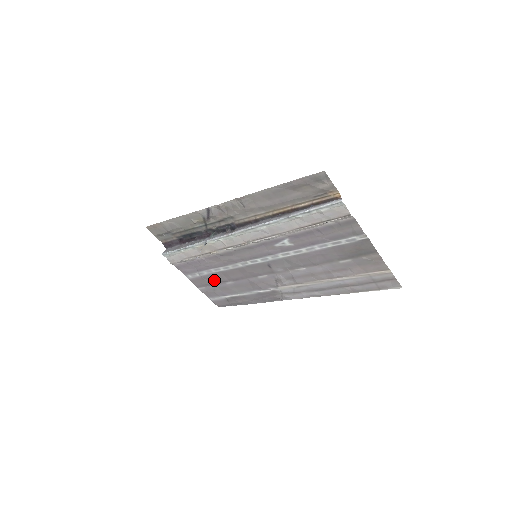
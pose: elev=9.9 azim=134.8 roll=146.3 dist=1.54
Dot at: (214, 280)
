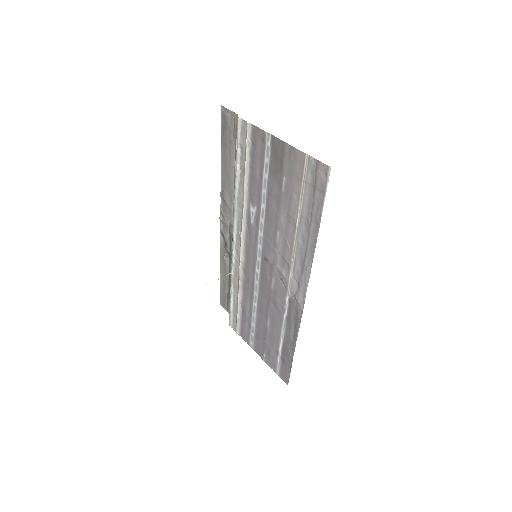
Dot at: (262, 331)
